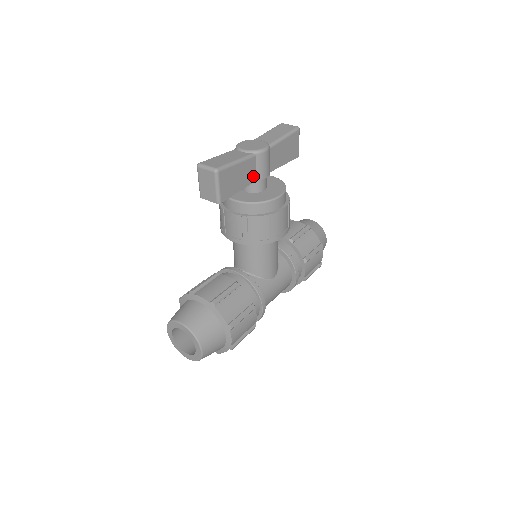
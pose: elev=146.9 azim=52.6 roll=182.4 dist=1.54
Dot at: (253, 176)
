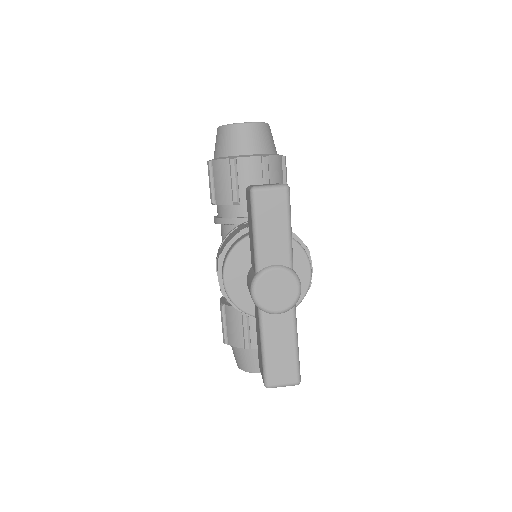
Dot at: occluded
